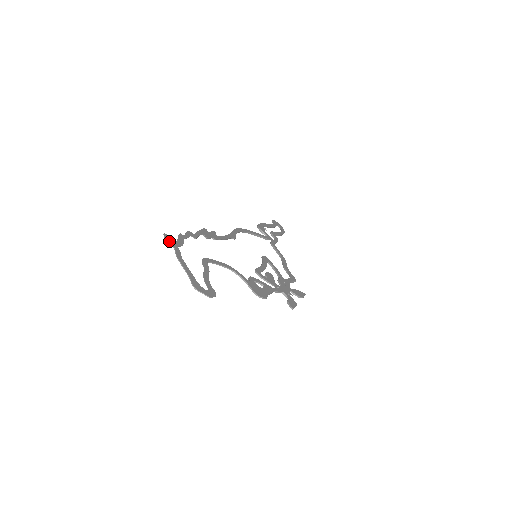
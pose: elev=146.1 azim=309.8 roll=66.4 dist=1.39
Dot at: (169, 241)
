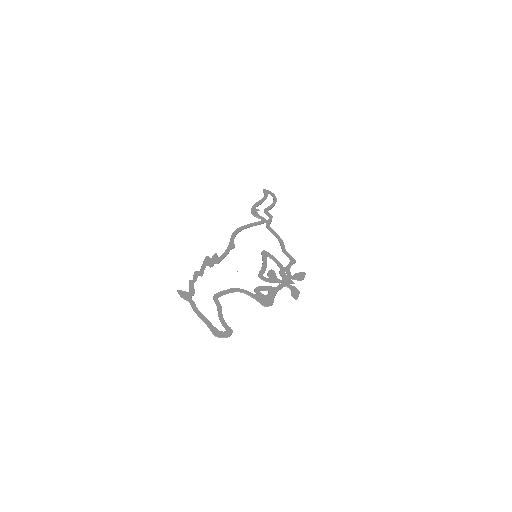
Dot at: (183, 297)
